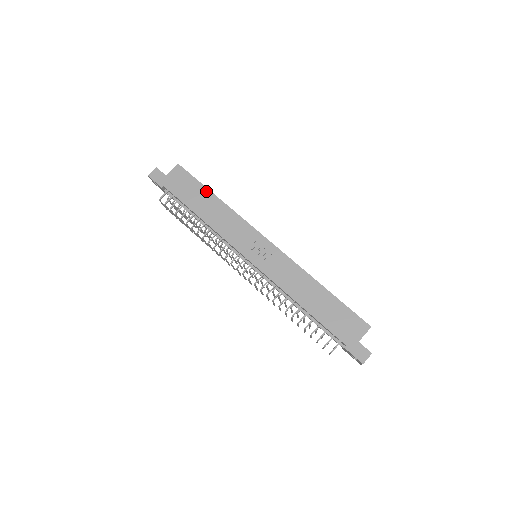
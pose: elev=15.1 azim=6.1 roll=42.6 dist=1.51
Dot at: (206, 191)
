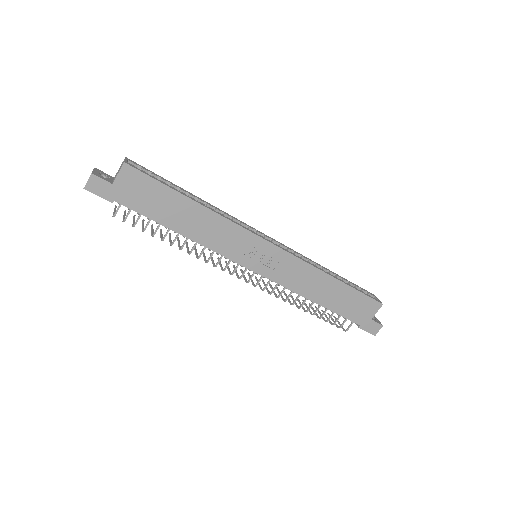
Dot at: (179, 197)
